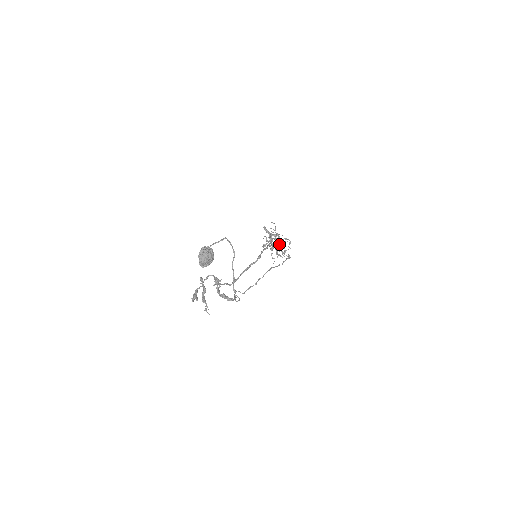
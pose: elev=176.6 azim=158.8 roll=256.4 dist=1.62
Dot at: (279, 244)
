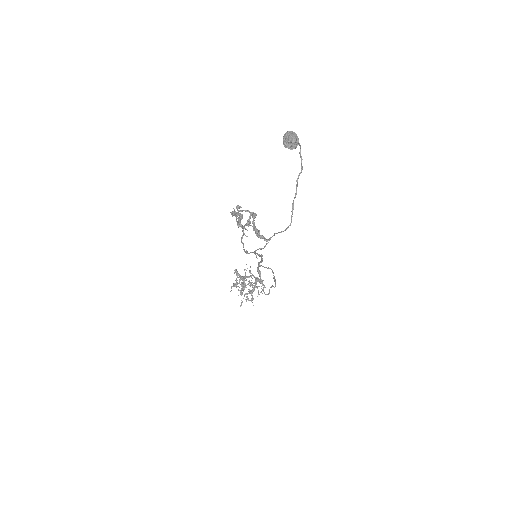
Dot at: occluded
